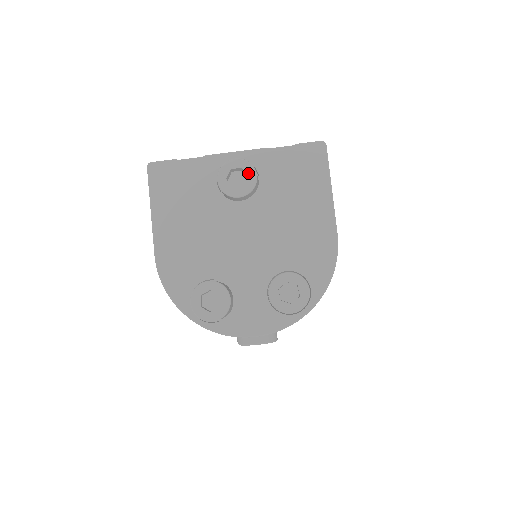
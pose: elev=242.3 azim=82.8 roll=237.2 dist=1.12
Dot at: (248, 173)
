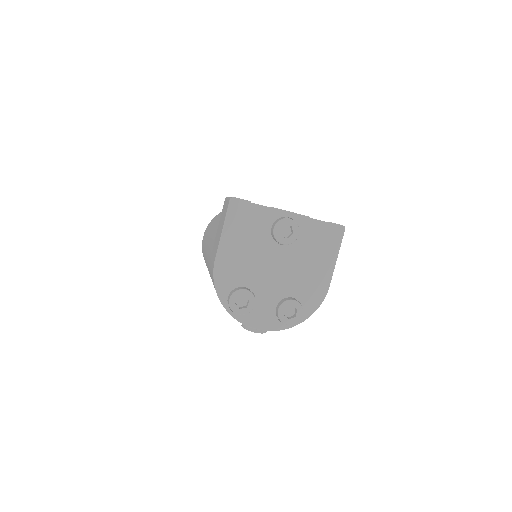
Dot at: (294, 231)
